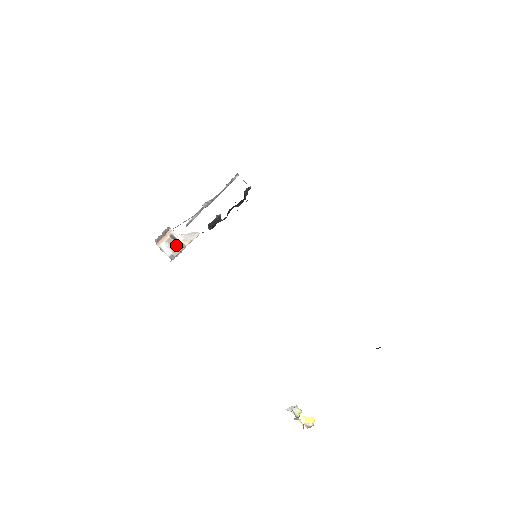
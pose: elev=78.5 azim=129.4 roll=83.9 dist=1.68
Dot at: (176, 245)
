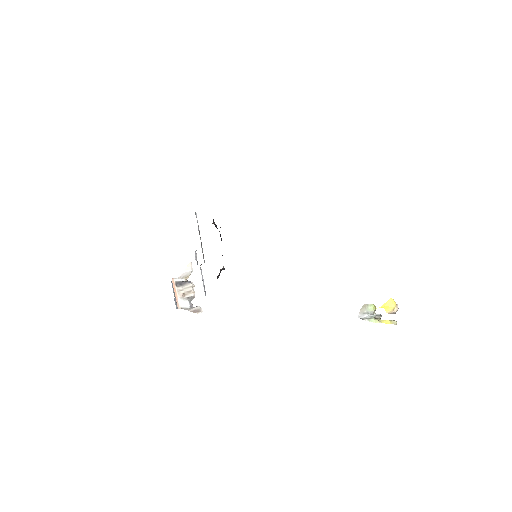
Dot at: (189, 294)
